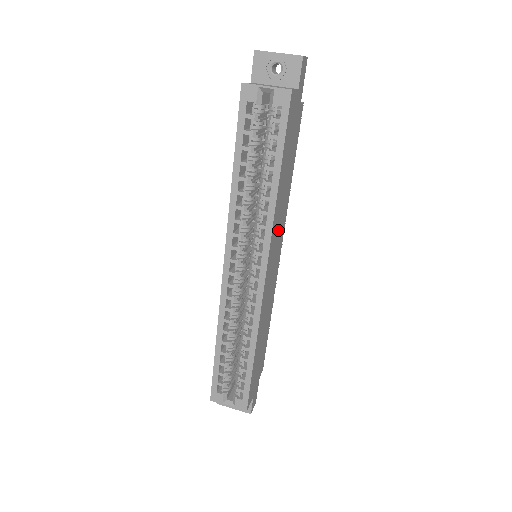
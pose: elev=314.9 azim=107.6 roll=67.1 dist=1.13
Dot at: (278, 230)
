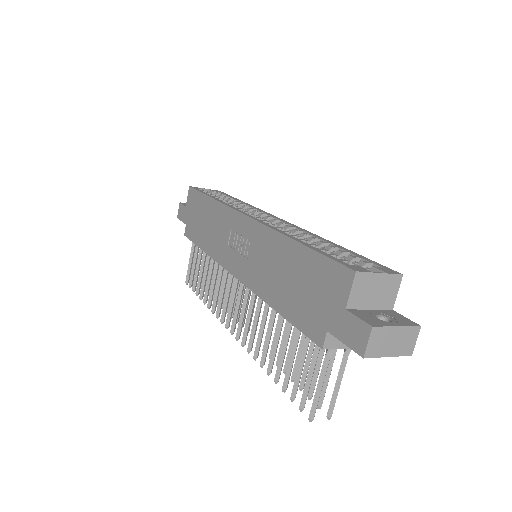
Dot at: occluded
